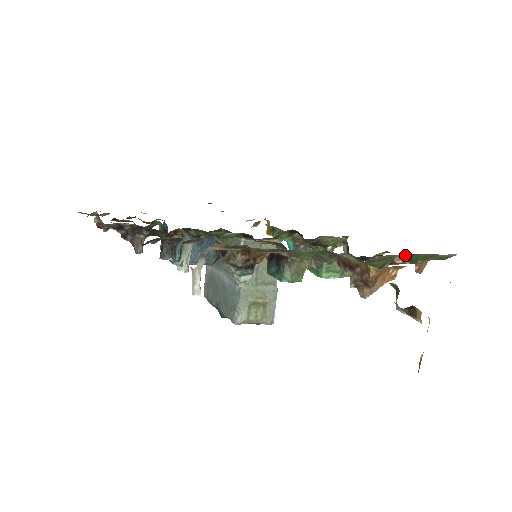
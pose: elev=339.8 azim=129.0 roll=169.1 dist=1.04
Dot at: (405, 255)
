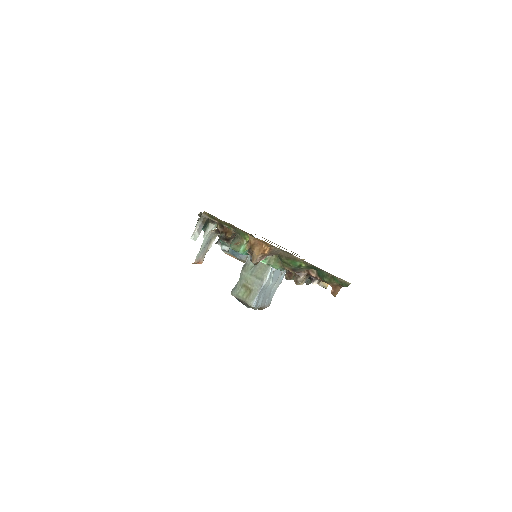
Dot at: (307, 264)
